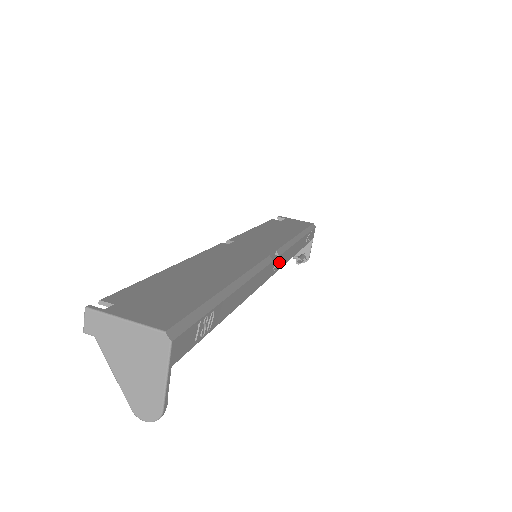
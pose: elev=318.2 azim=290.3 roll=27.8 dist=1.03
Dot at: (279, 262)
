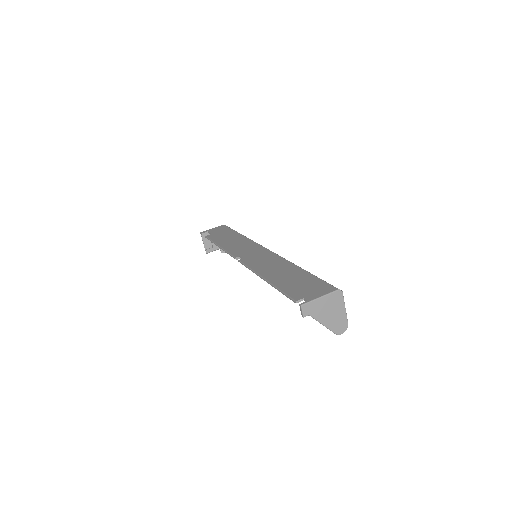
Dot at: occluded
